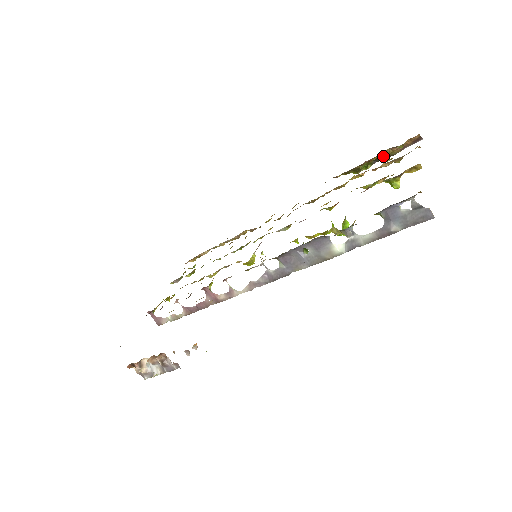
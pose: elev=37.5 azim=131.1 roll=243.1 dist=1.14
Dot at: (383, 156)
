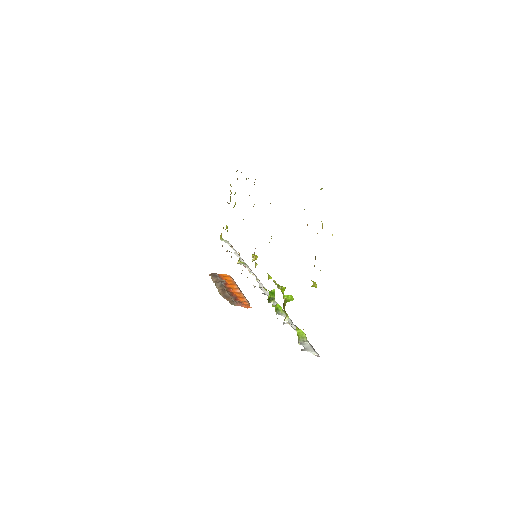
Dot at: occluded
